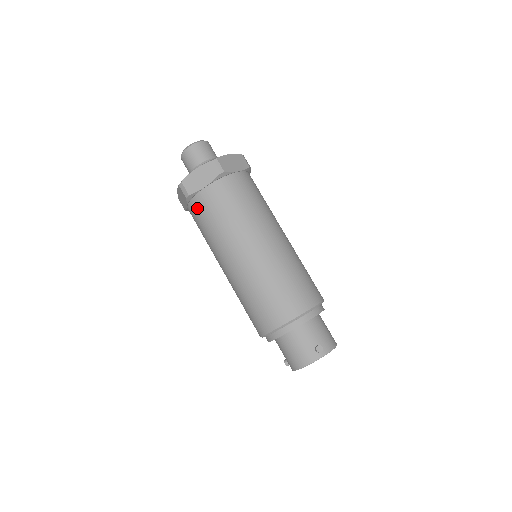
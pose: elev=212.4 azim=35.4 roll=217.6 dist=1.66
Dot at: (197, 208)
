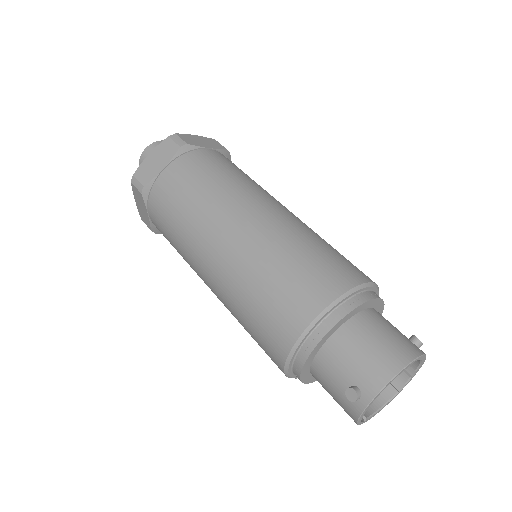
Dot at: occluded
